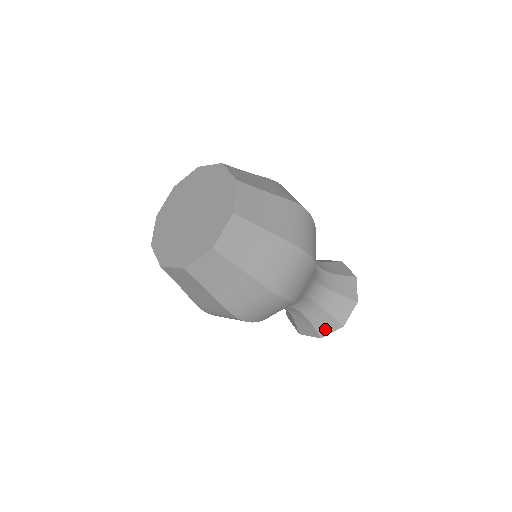
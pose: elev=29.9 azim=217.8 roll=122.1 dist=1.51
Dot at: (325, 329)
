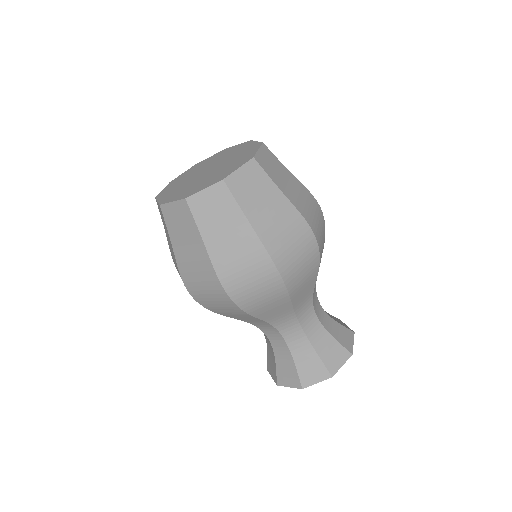
Dot at: (285, 379)
